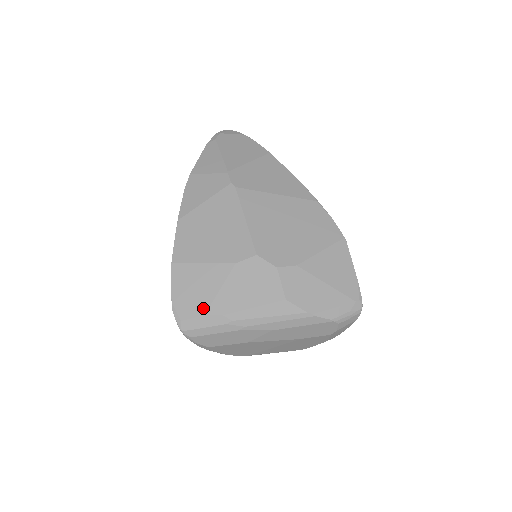
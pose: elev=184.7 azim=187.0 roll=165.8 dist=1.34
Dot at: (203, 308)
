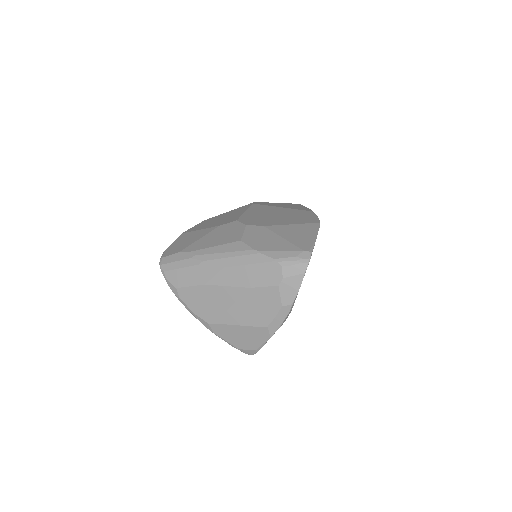
Dot at: (181, 249)
